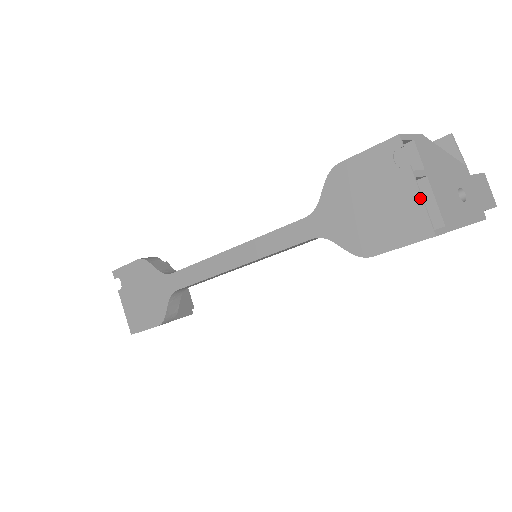
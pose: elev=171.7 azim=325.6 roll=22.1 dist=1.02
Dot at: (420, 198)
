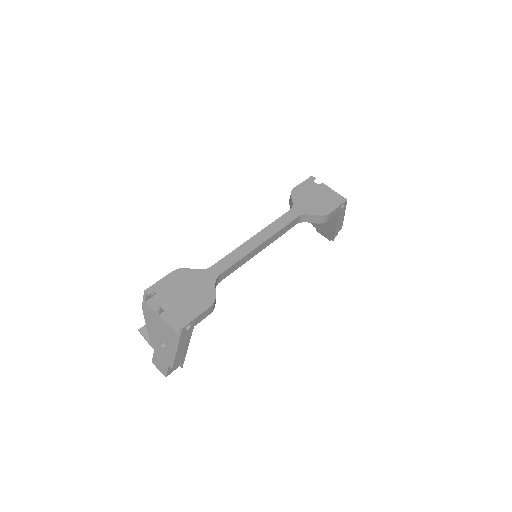
Dot at: (333, 191)
